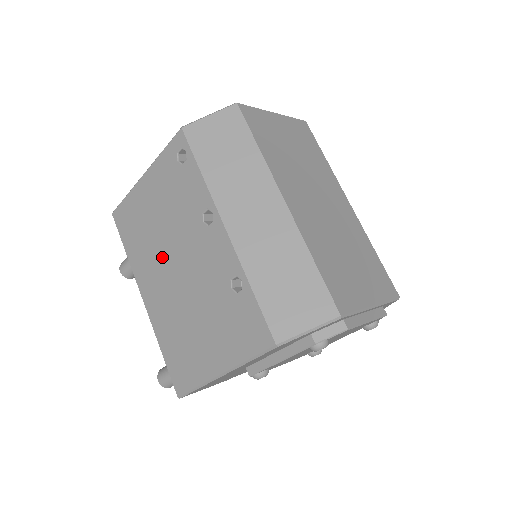
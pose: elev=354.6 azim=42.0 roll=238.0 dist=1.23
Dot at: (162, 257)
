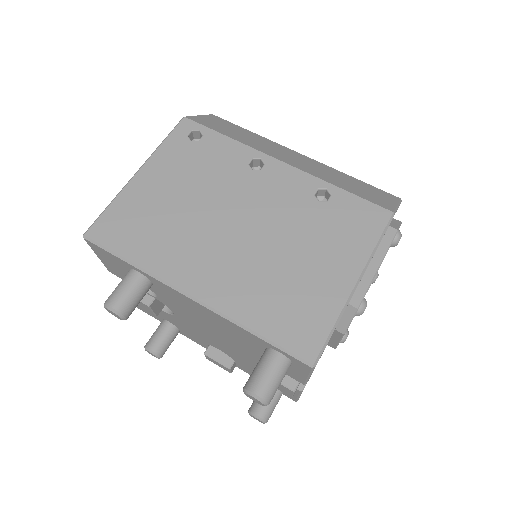
Dot at: (206, 229)
